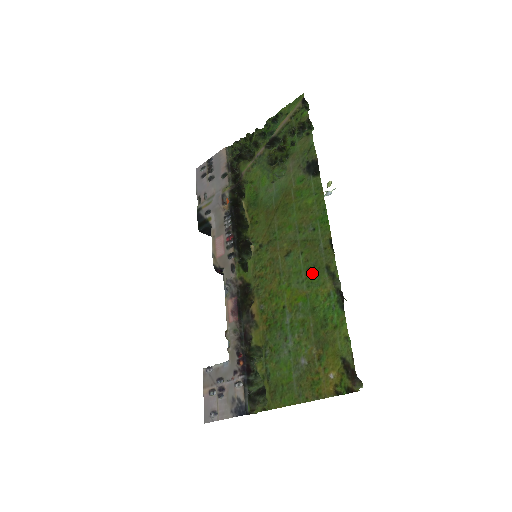
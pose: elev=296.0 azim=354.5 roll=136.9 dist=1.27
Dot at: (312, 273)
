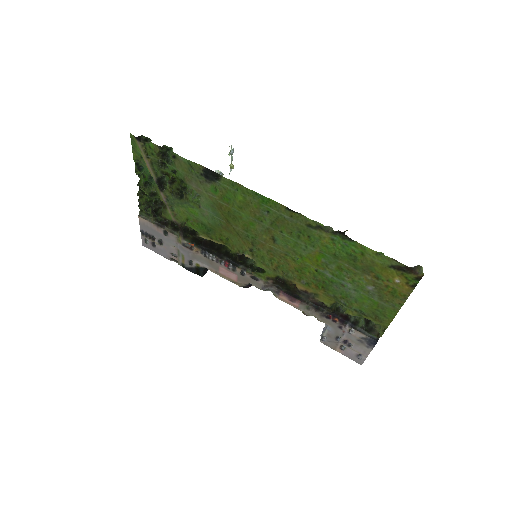
Dot at: (304, 237)
